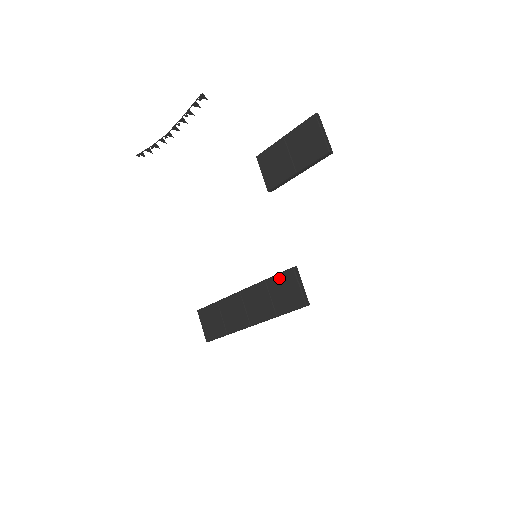
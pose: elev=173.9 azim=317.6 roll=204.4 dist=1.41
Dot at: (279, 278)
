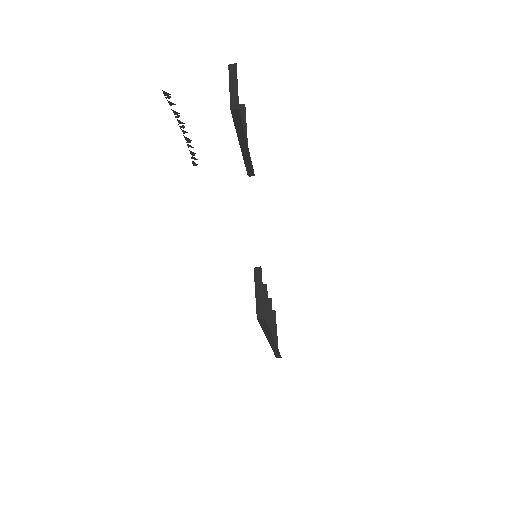
Dot at: occluded
